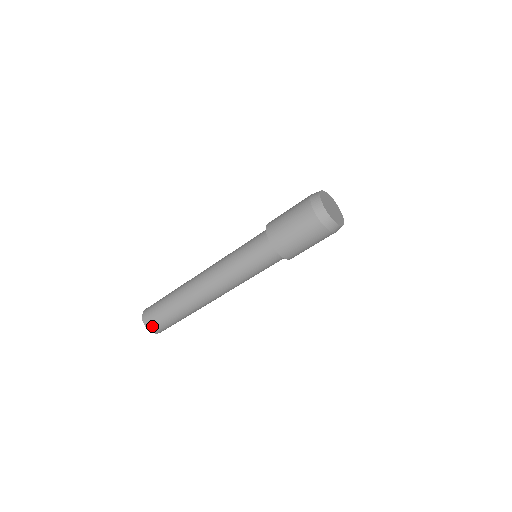
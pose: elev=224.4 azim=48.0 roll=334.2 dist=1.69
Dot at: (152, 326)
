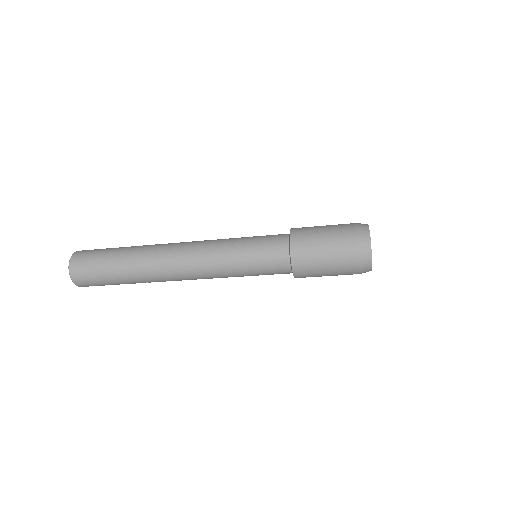
Dot at: occluded
